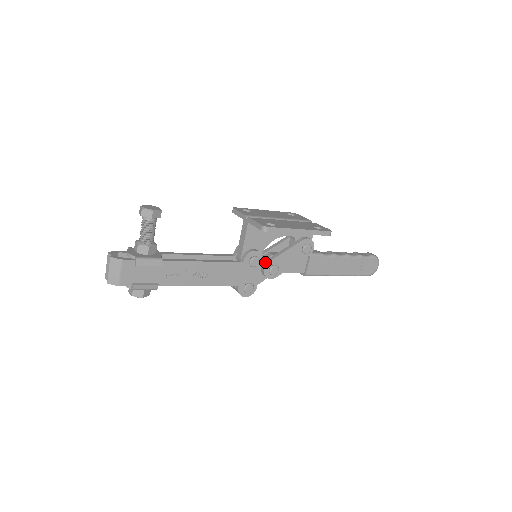
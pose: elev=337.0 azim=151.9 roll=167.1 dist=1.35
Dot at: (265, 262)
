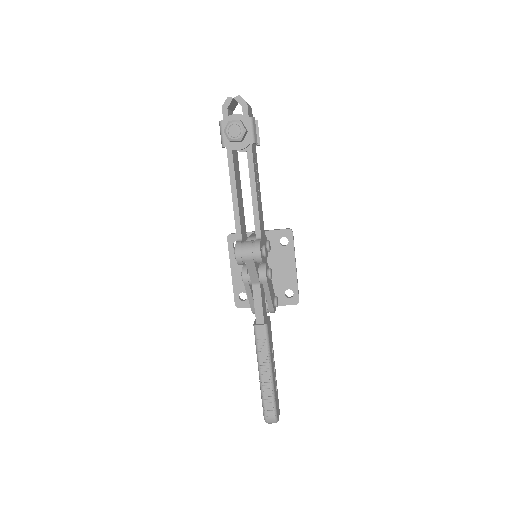
Dot at: occluded
